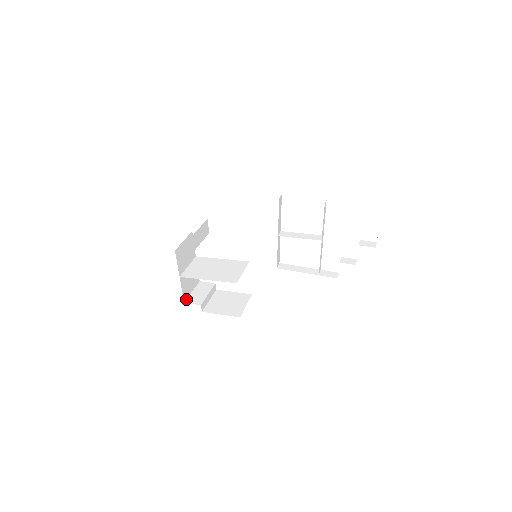
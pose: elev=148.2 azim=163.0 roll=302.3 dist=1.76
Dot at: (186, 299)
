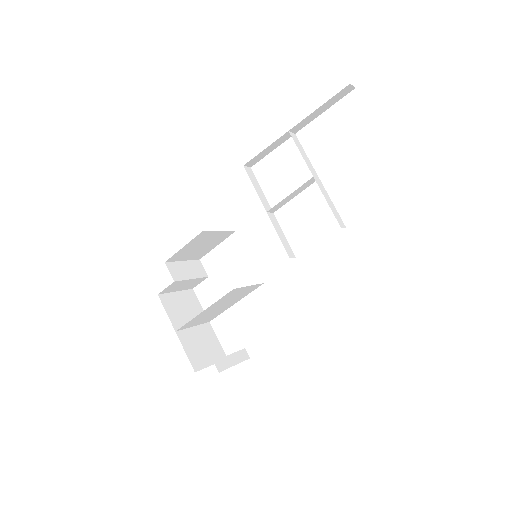
Dot at: (199, 370)
